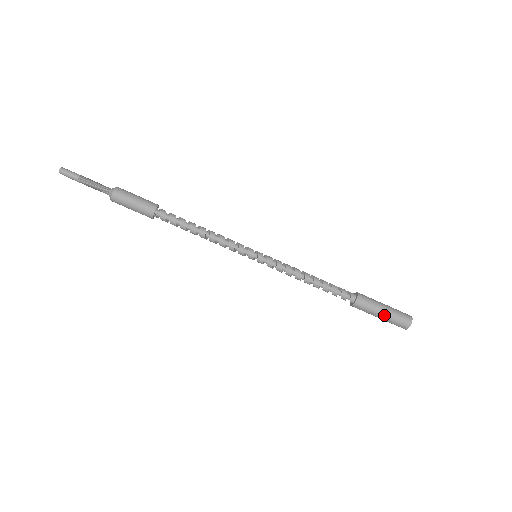
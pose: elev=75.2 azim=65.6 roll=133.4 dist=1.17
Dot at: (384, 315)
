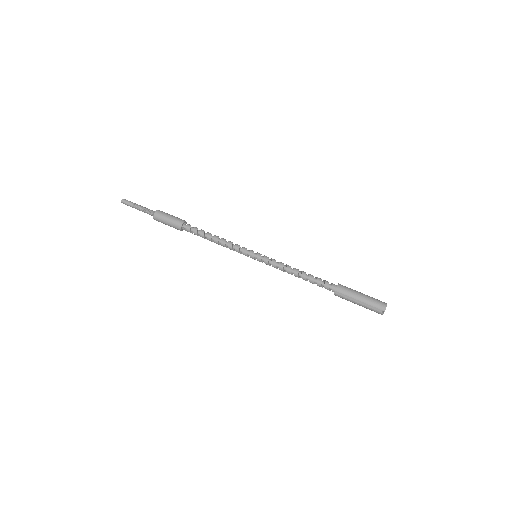
Dot at: (362, 299)
